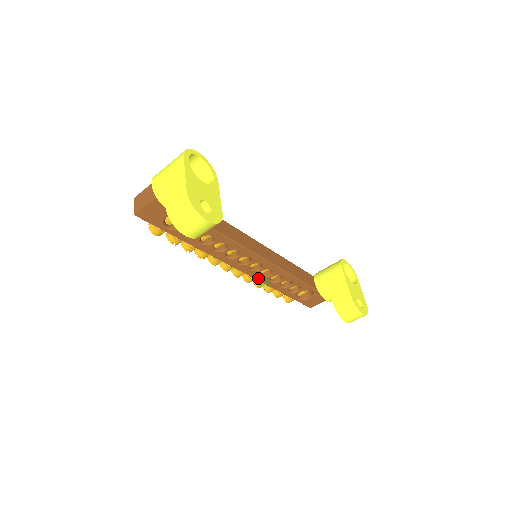
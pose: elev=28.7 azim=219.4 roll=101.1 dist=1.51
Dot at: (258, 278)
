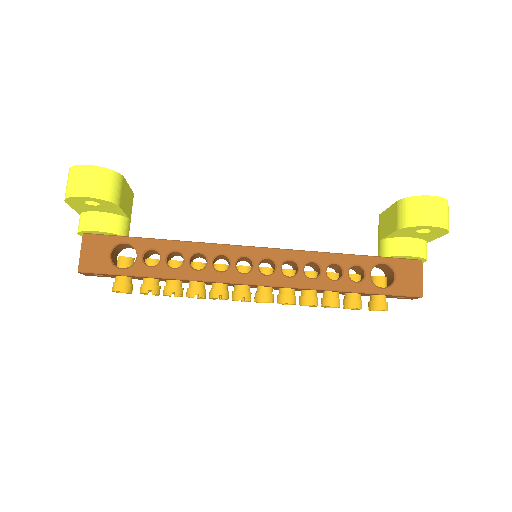
Dot at: (289, 284)
